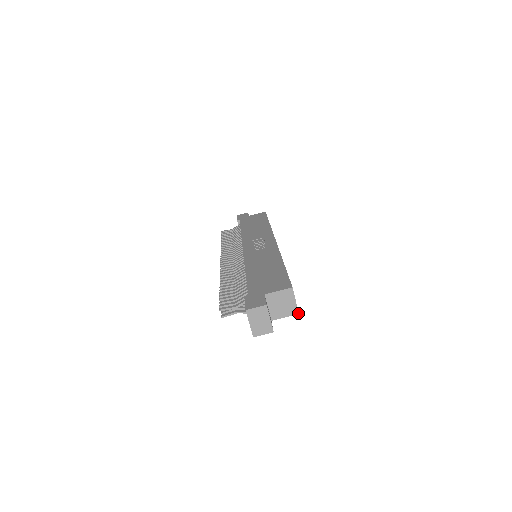
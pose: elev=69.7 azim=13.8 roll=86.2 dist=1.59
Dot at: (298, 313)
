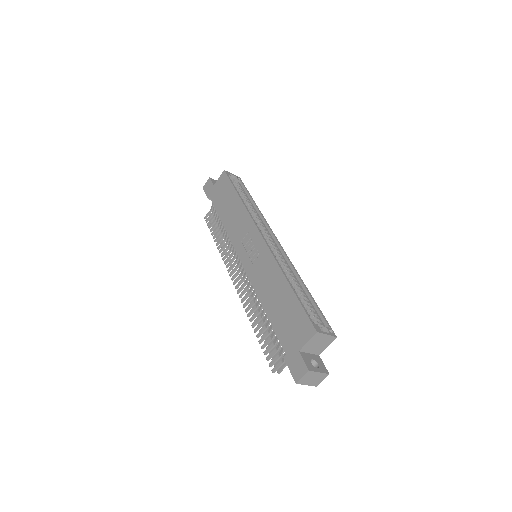
Dot at: (336, 337)
